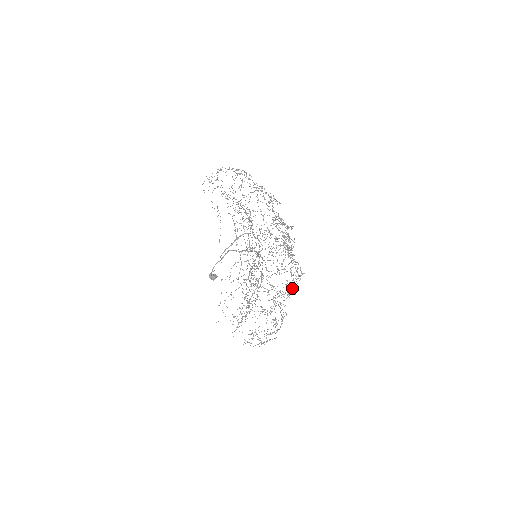
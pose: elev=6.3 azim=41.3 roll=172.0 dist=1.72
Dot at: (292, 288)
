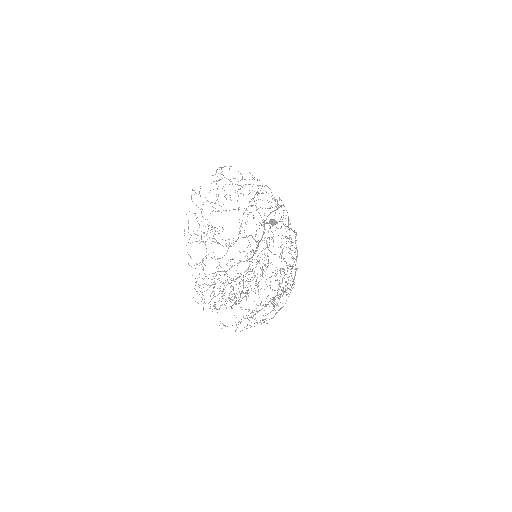
Dot at: occluded
